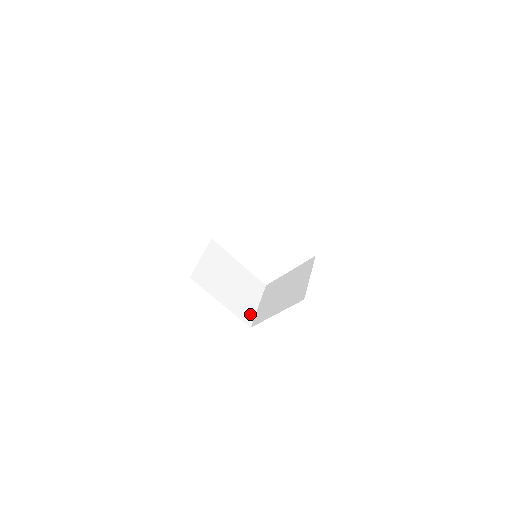
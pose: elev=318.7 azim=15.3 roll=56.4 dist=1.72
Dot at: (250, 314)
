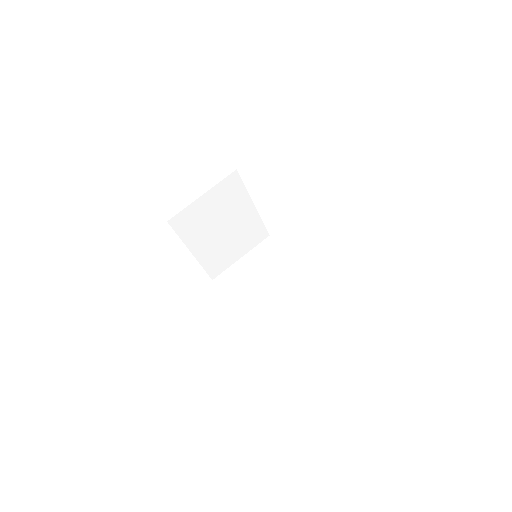
Dot at: (223, 266)
